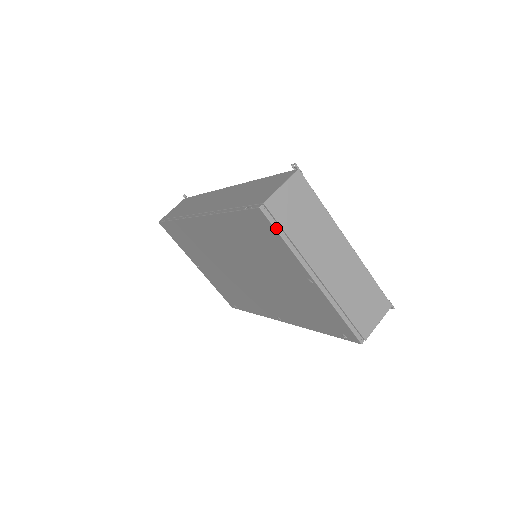
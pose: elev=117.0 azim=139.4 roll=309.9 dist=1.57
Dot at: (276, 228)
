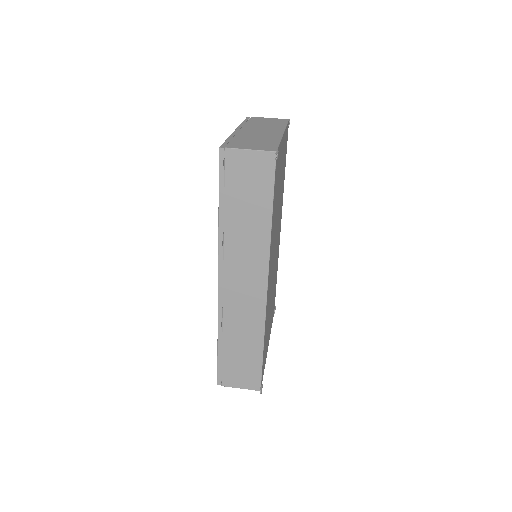
Dot at: (245, 120)
